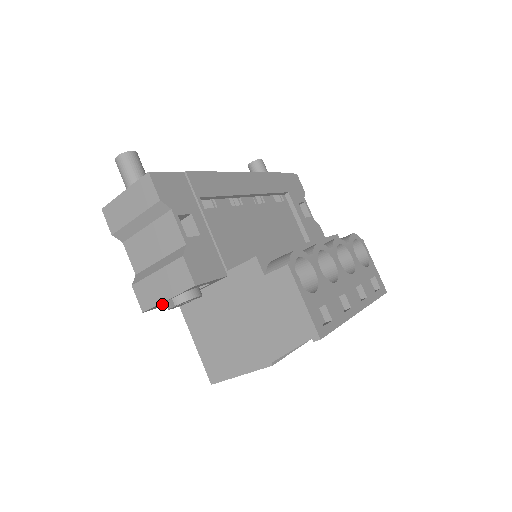
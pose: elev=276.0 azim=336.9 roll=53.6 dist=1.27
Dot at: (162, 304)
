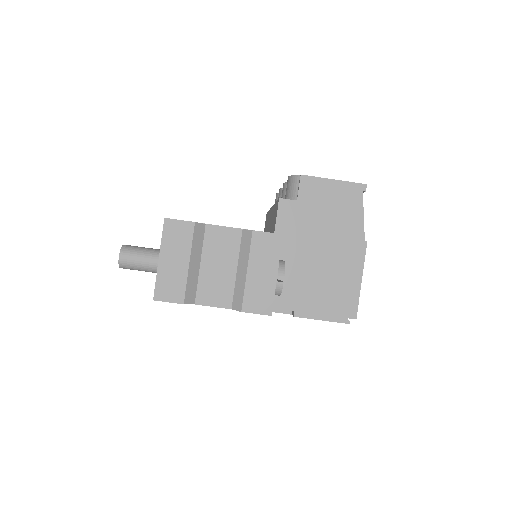
Dot at: occluded
